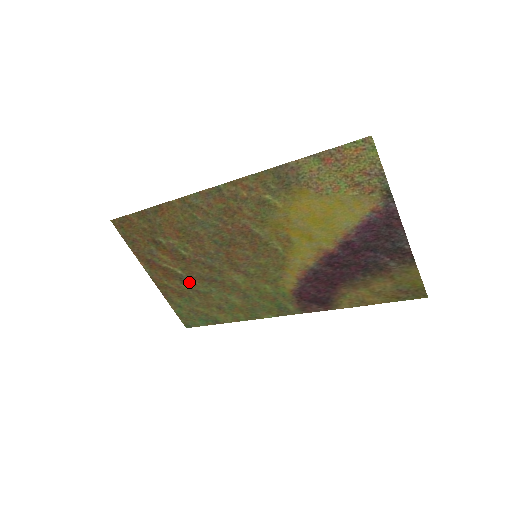
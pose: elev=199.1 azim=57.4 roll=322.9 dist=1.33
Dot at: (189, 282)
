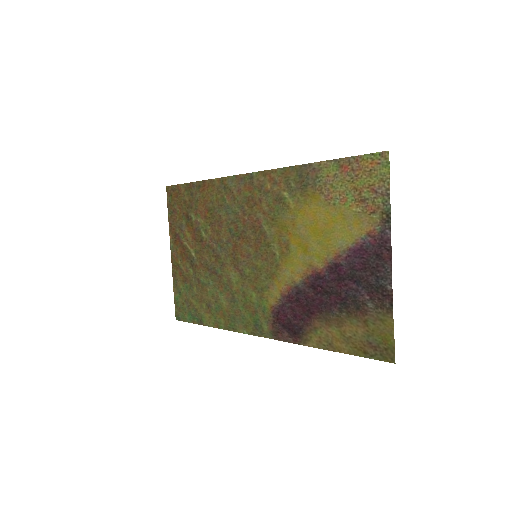
Dot at: (196, 268)
